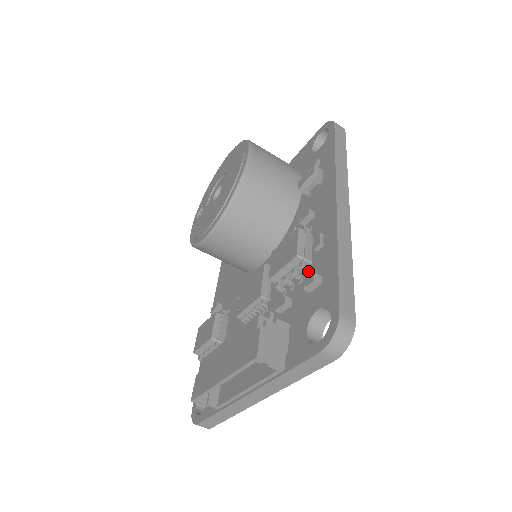
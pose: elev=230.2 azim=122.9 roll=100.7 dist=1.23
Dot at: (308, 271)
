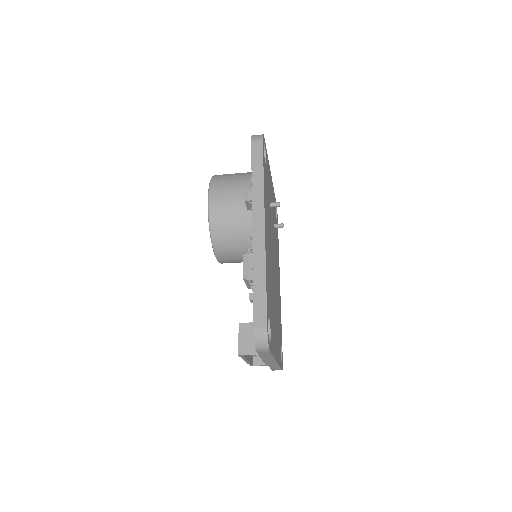
Dot at: occluded
